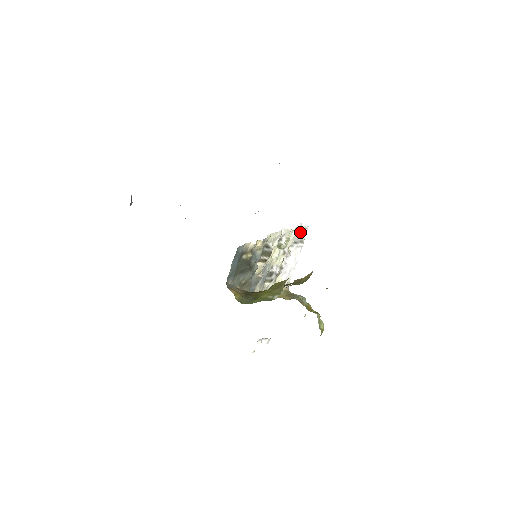
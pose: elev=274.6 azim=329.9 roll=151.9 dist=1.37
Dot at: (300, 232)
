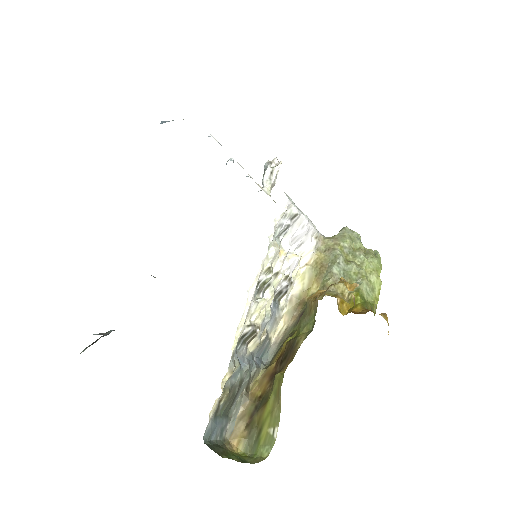
Dot at: (282, 219)
